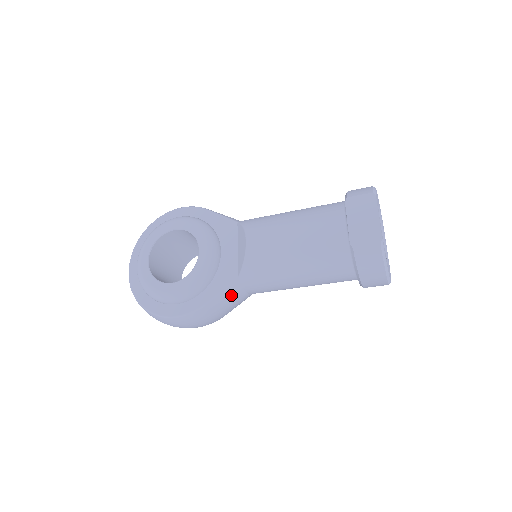
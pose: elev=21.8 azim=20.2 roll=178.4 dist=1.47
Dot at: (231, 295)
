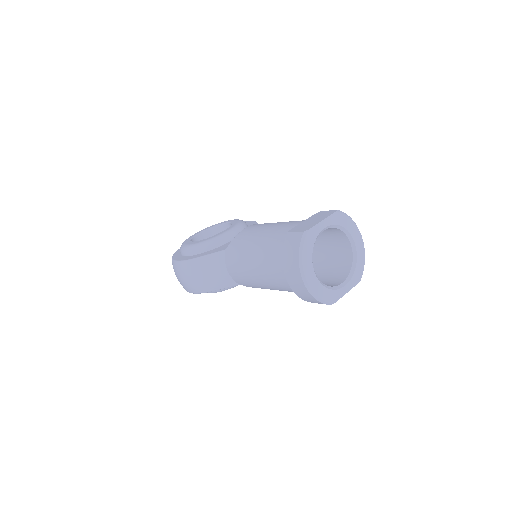
Dot at: (215, 263)
